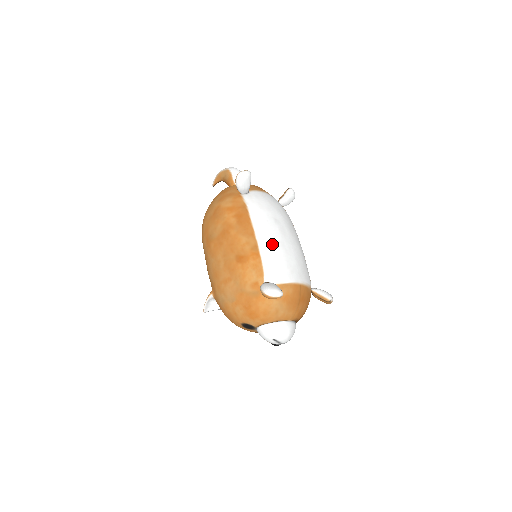
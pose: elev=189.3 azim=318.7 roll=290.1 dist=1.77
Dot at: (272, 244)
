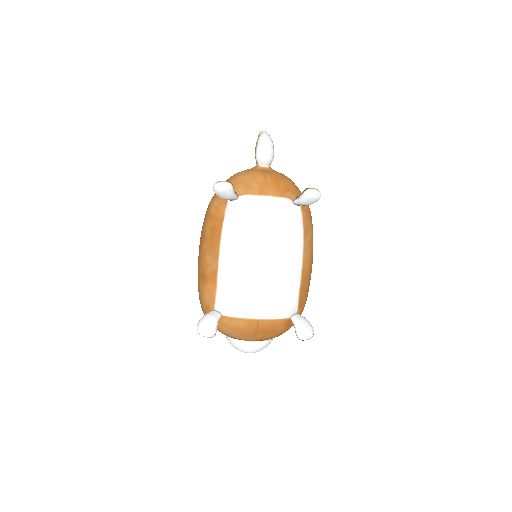
Dot at: (233, 274)
